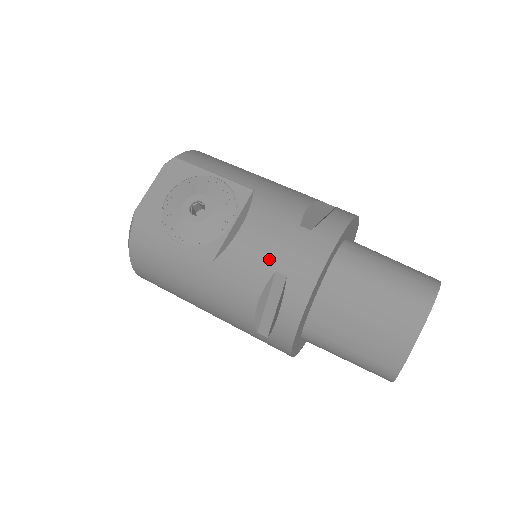
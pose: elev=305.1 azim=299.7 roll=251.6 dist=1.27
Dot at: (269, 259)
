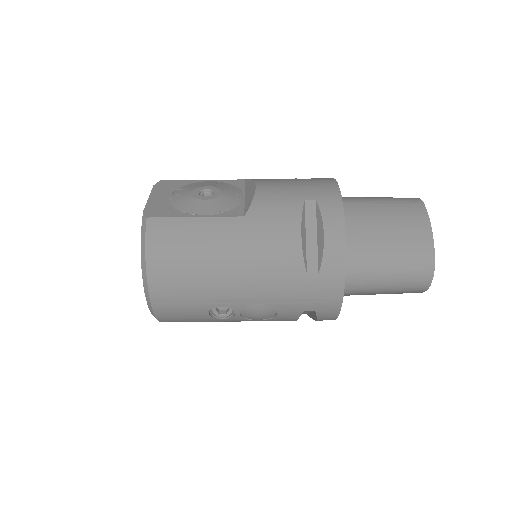
Dot at: (294, 195)
